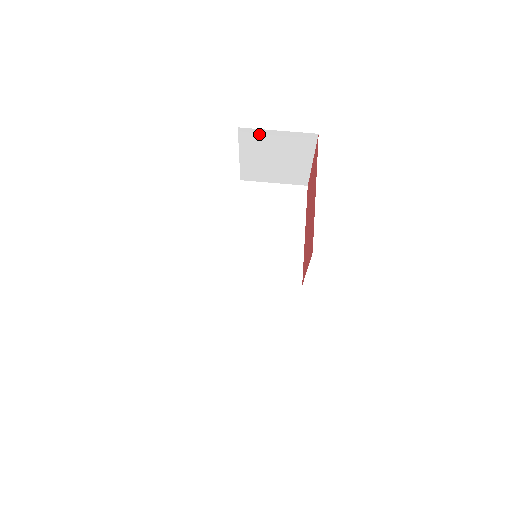
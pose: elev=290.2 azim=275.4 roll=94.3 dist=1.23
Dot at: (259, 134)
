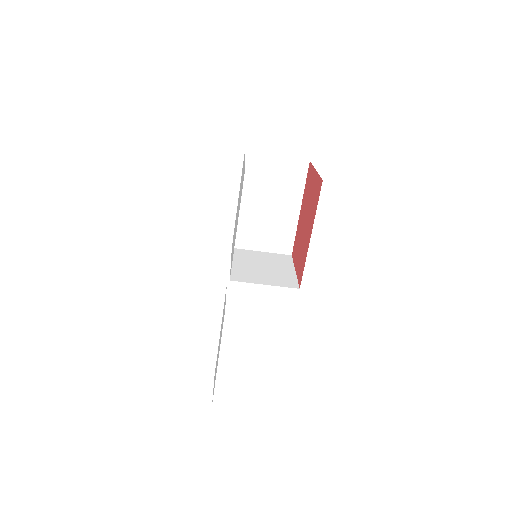
Dot at: occluded
